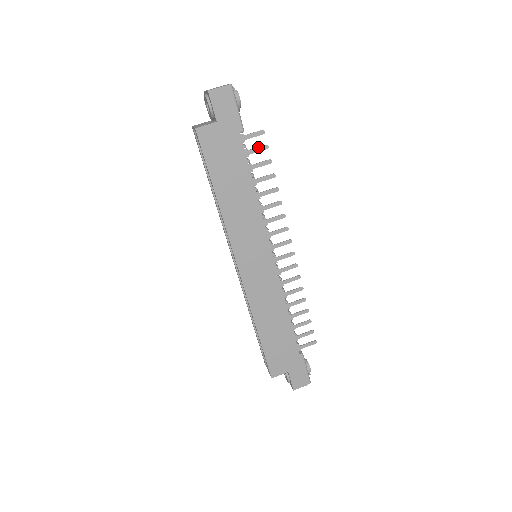
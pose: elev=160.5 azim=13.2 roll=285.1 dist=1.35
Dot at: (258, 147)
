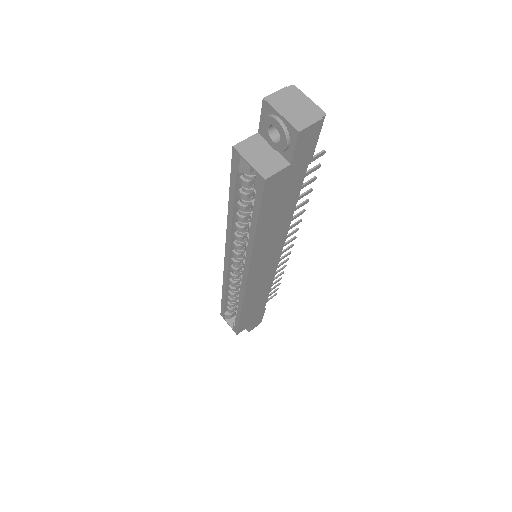
Dot at: (311, 169)
